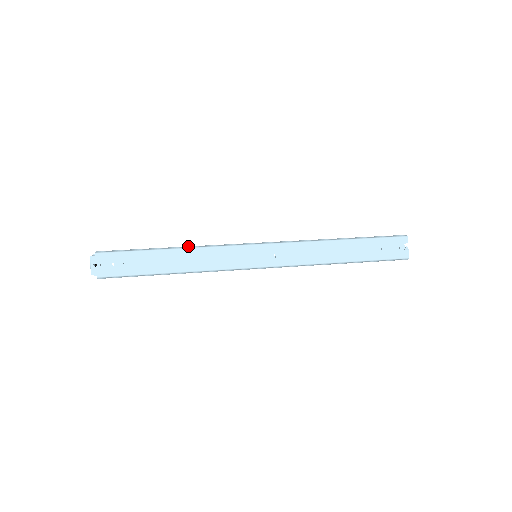
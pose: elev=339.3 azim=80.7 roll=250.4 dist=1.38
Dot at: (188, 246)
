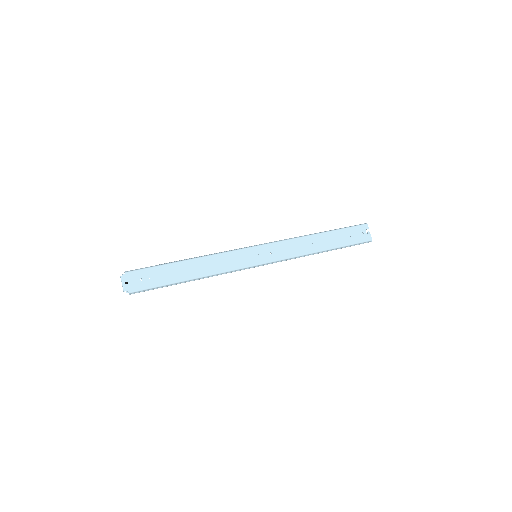
Dot at: (200, 256)
